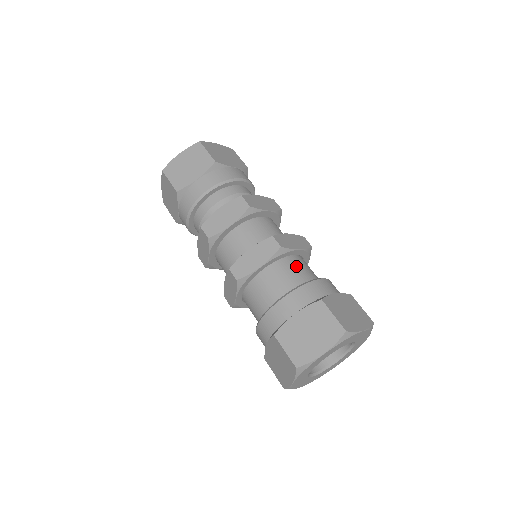
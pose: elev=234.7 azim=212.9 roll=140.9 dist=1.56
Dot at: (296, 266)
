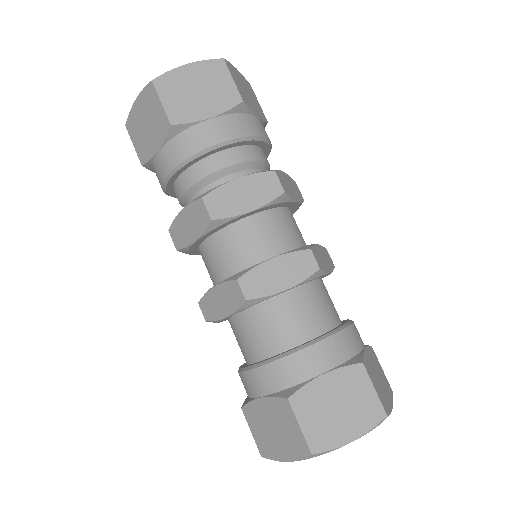
Dot at: (324, 296)
